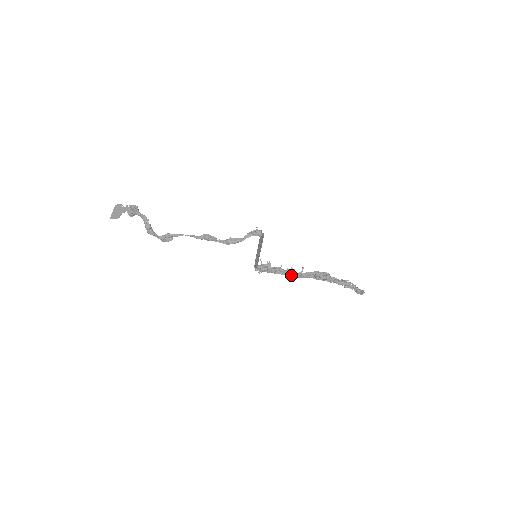
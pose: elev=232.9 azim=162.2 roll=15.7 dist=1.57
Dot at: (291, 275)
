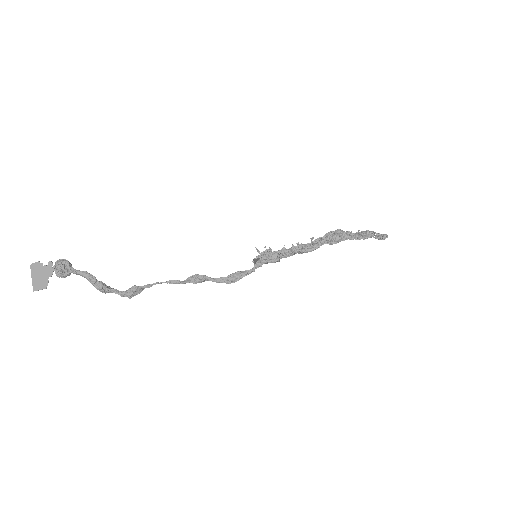
Dot at: (300, 252)
